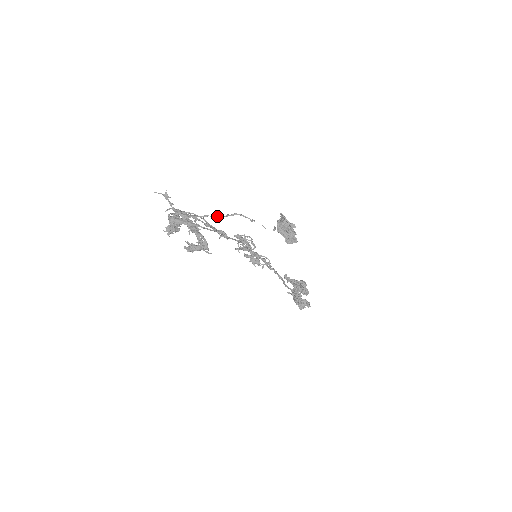
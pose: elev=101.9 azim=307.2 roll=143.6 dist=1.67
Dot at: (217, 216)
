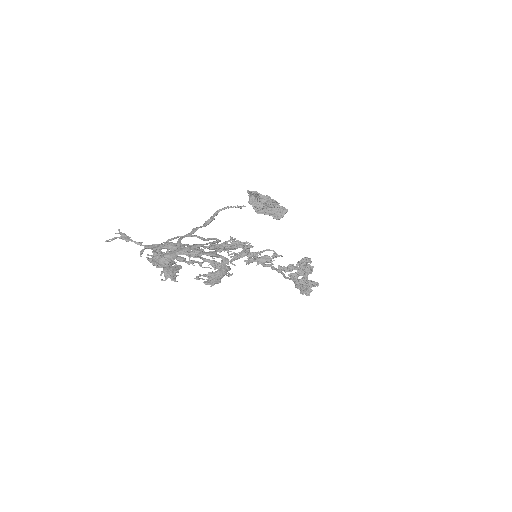
Dot at: (205, 223)
